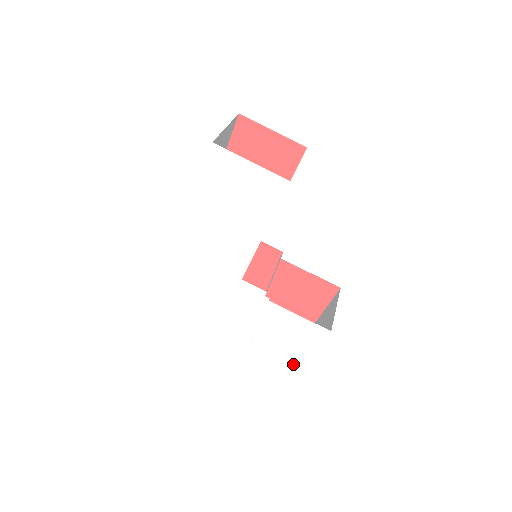
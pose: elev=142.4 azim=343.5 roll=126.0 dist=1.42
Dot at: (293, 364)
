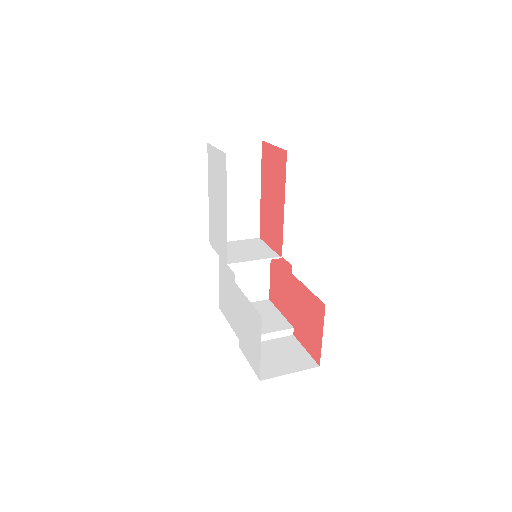
Dot at: (256, 373)
